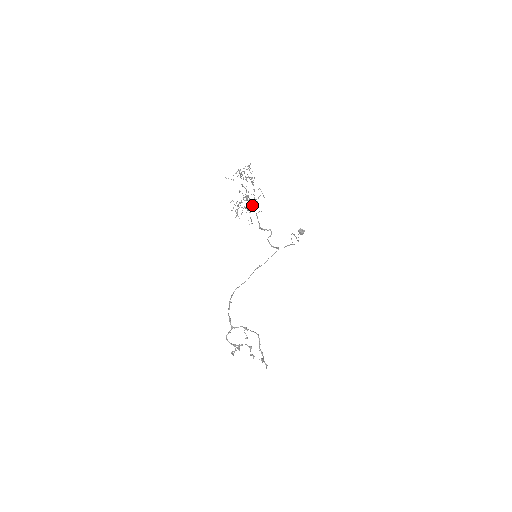
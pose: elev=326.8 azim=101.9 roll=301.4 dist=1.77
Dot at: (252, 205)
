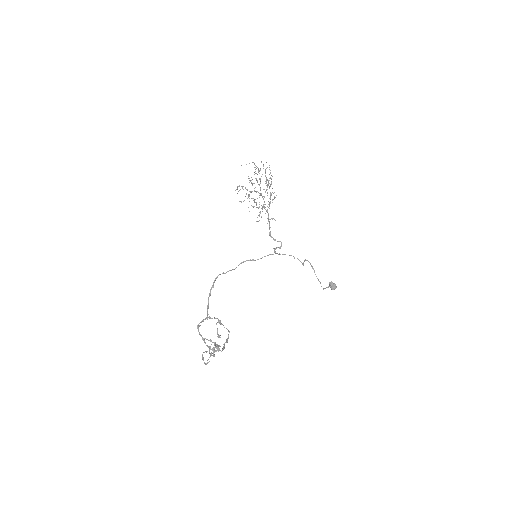
Dot at: (263, 204)
